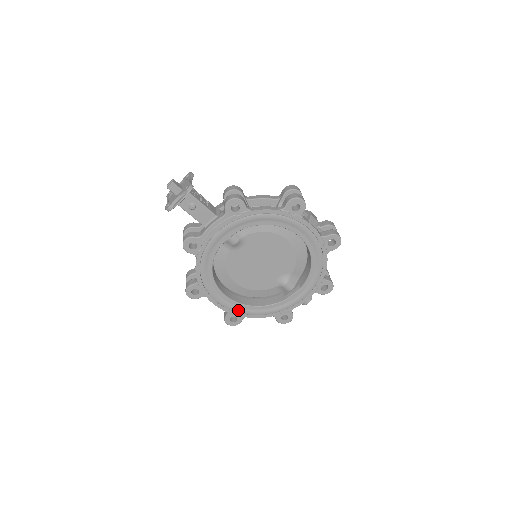
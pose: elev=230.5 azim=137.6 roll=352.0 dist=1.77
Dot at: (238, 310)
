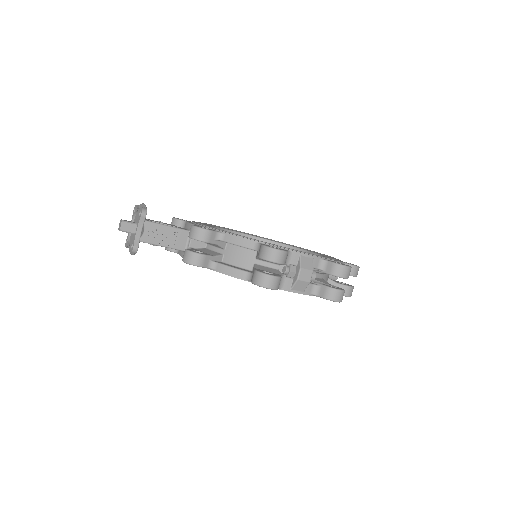
Dot at: occluded
